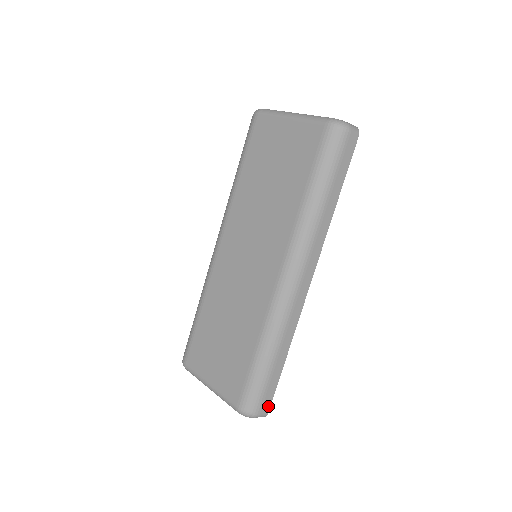
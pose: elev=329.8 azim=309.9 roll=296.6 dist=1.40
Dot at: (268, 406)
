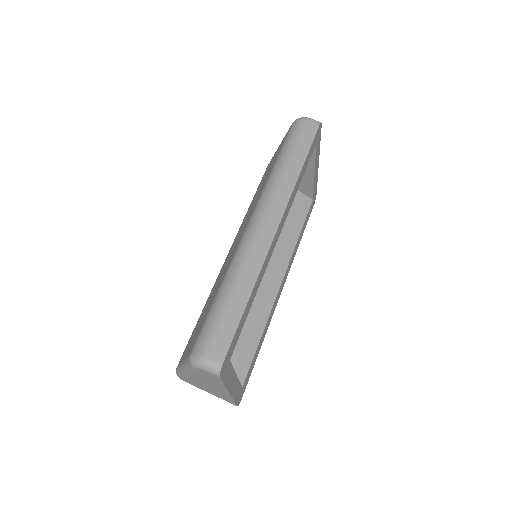
Dot at: (222, 355)
